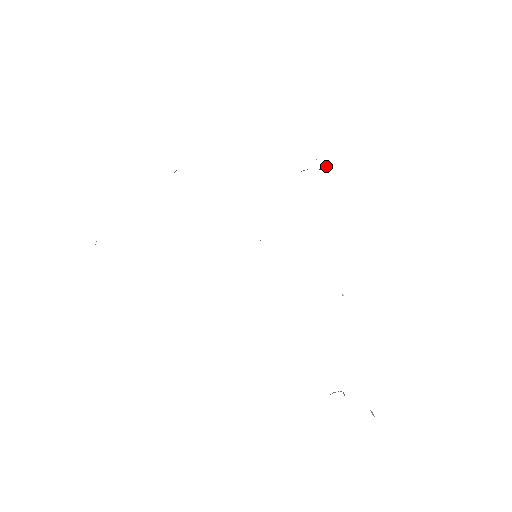
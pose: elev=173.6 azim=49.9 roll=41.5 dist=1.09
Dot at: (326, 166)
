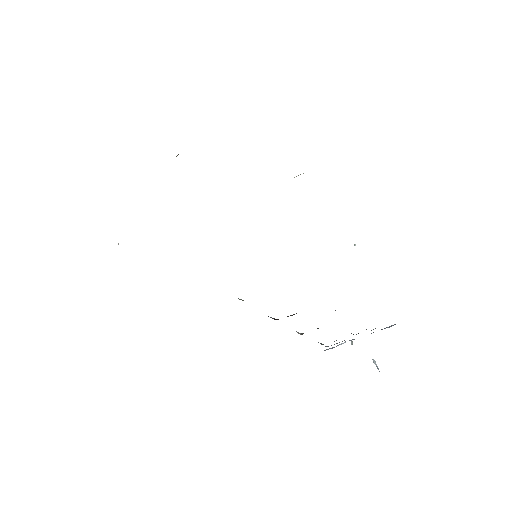
Dot at: occluded
